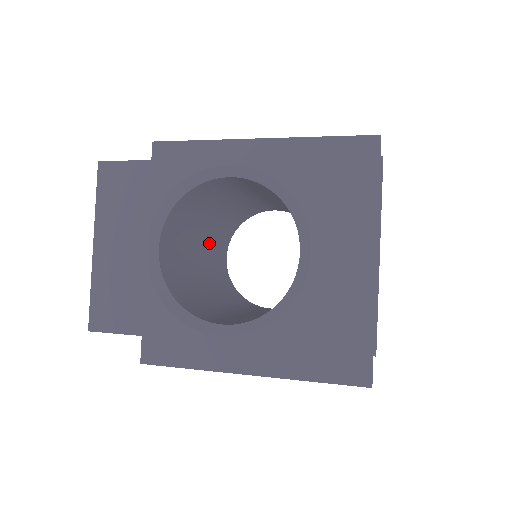
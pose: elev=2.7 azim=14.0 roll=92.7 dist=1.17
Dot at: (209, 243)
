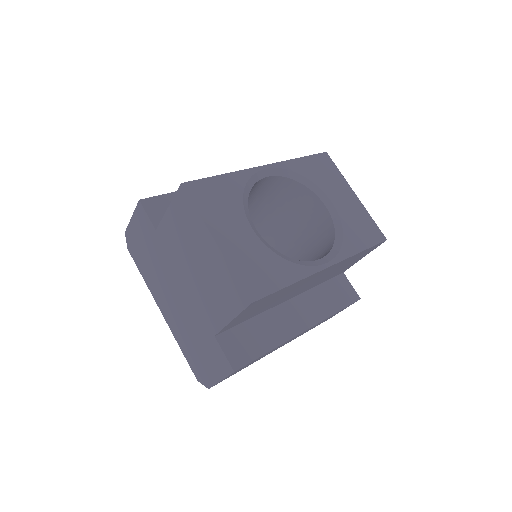
Dot at: occluded
